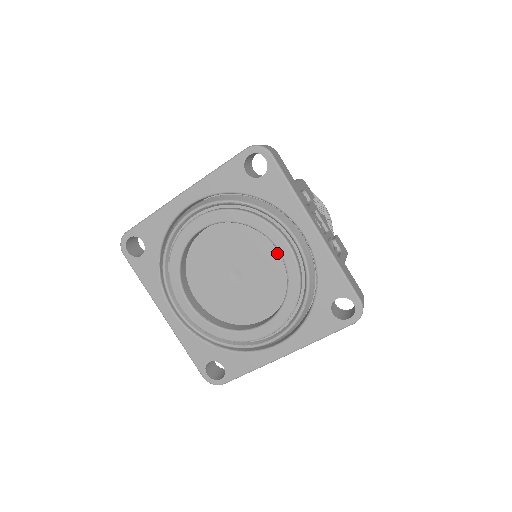
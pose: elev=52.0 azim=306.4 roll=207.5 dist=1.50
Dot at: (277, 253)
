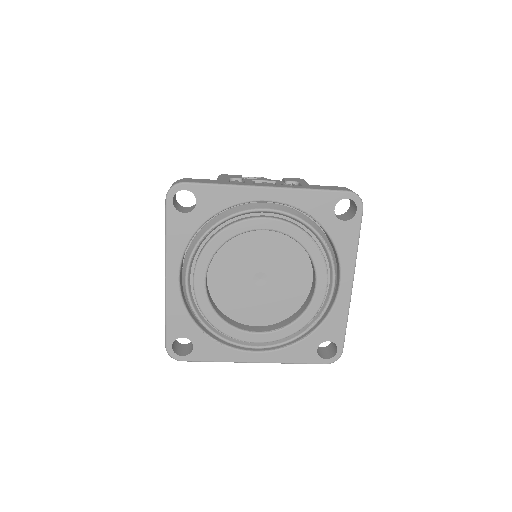
Dot at: (266, 233)
